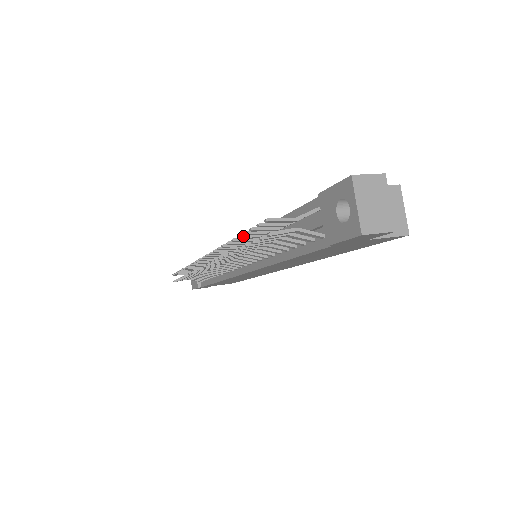
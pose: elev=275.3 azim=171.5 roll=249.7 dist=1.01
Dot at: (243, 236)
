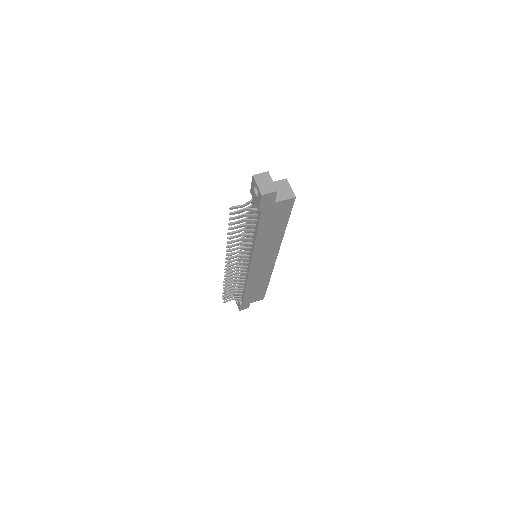
Dot at: occluded
